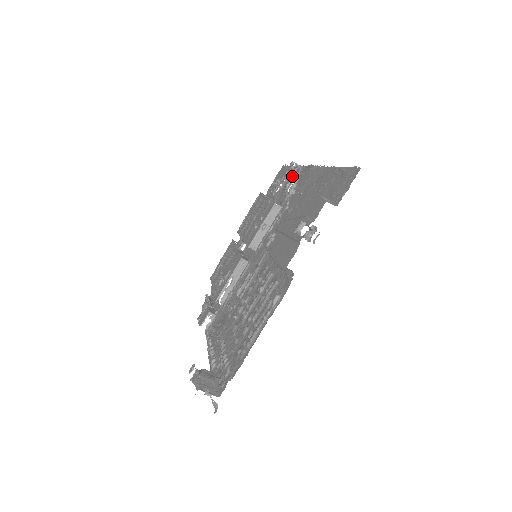
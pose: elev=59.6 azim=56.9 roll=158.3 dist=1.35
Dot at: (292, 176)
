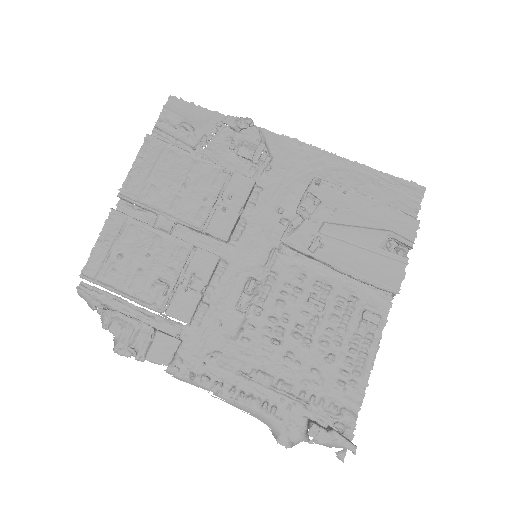
Dot at: (239, 135)
